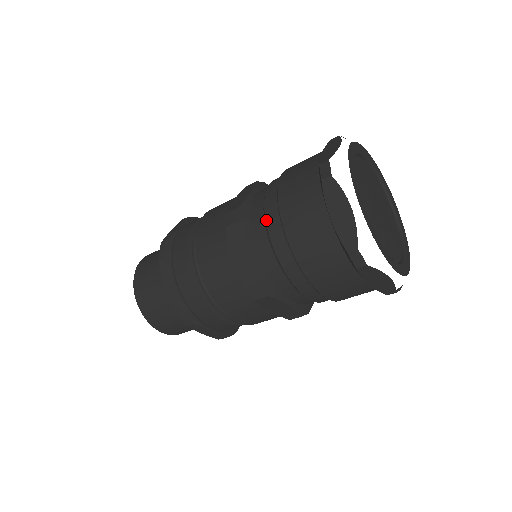
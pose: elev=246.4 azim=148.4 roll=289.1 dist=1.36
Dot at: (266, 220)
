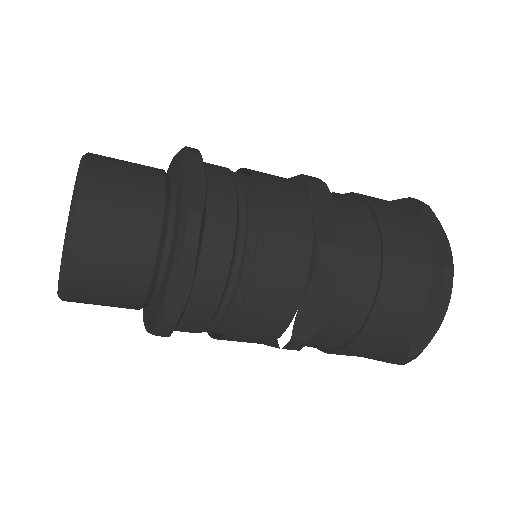
Dot at: (361, 283)
